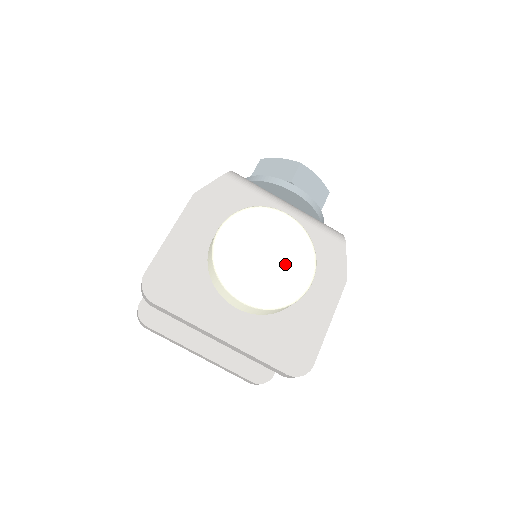
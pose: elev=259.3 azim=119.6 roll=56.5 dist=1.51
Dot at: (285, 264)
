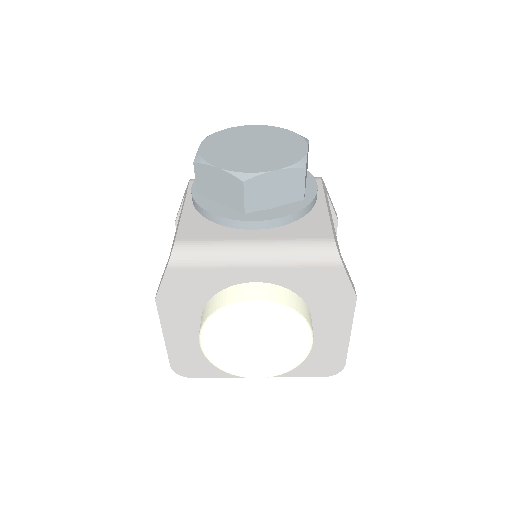
Dot at: (277, 347)
